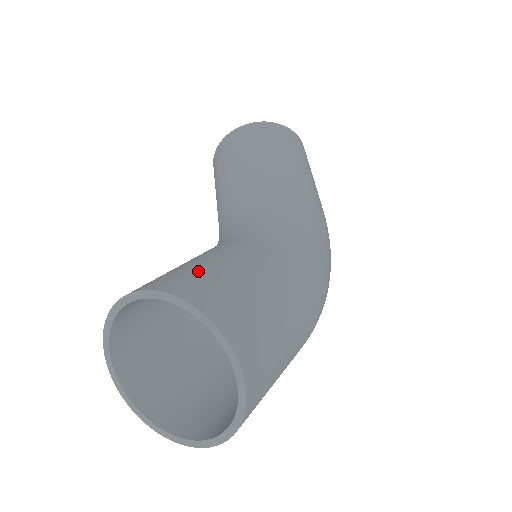
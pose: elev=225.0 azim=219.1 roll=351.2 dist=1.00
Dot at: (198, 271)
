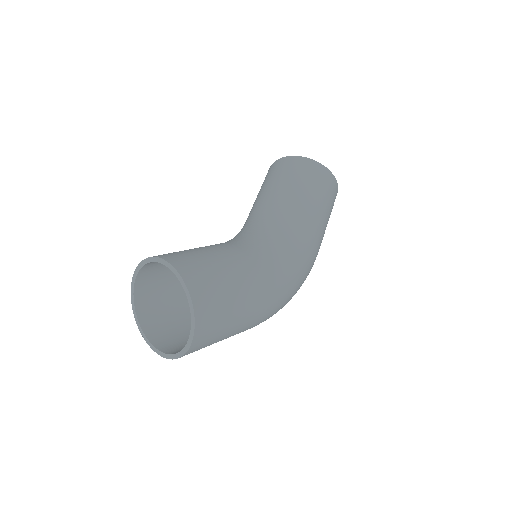
Dot at: (202, 262)
